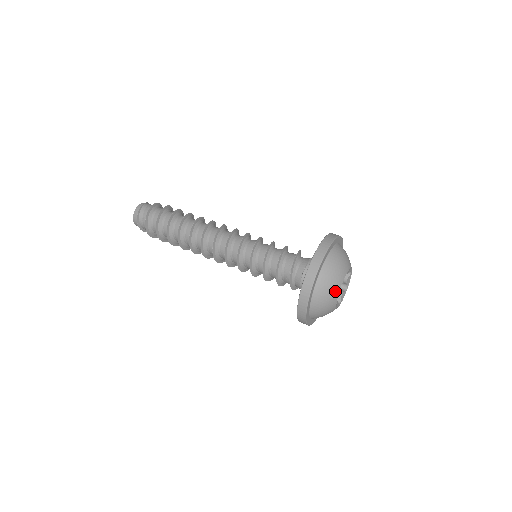
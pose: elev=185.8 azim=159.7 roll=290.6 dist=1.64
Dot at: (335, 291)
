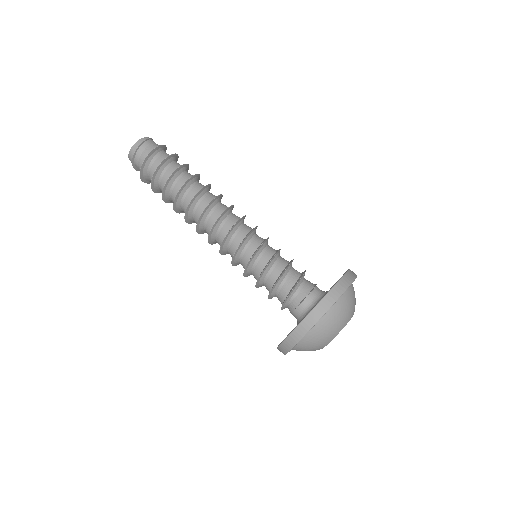
Dot at: (322, 345)
